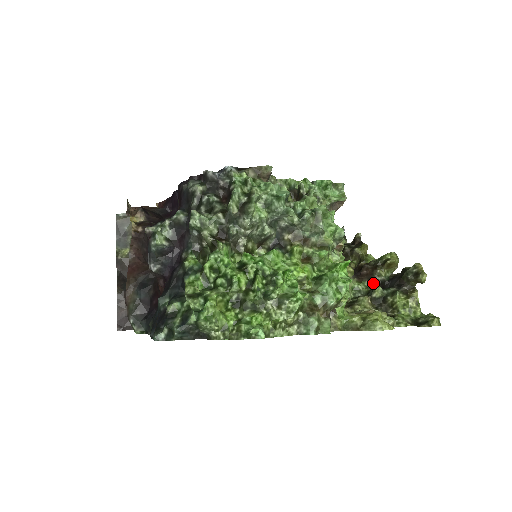
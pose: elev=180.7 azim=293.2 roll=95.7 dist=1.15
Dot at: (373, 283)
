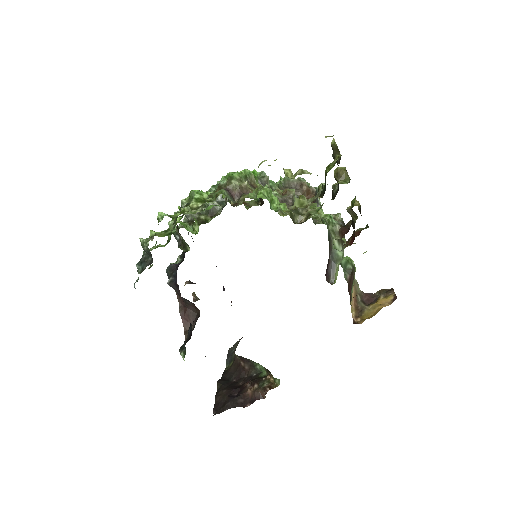
Dot at: (335, 196)
